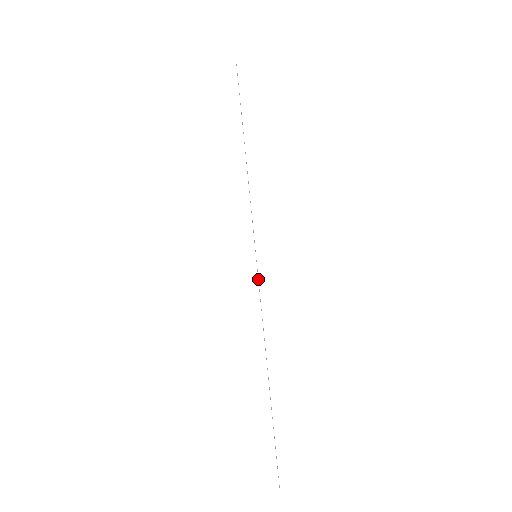
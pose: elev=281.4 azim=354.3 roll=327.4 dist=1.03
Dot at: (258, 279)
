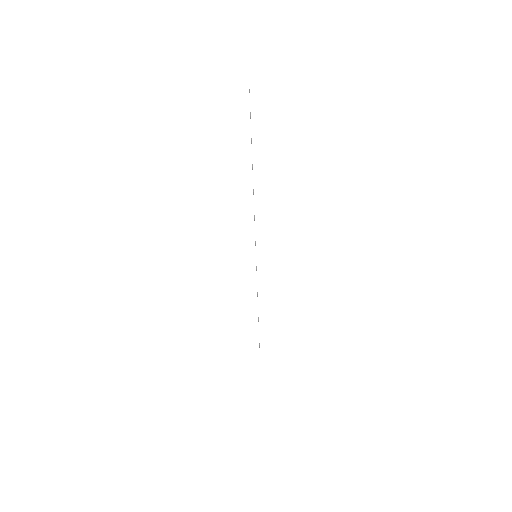
Dot at: (256, 270)
